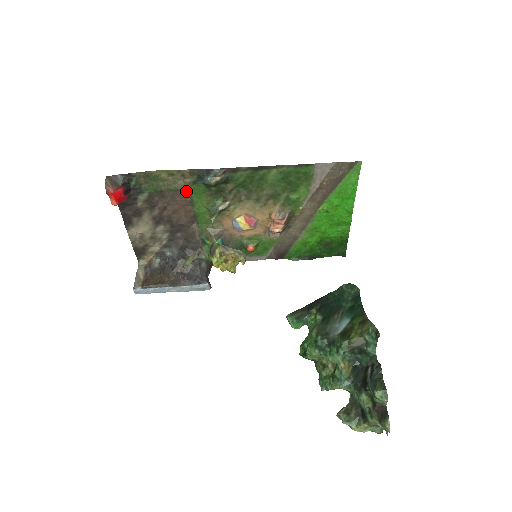
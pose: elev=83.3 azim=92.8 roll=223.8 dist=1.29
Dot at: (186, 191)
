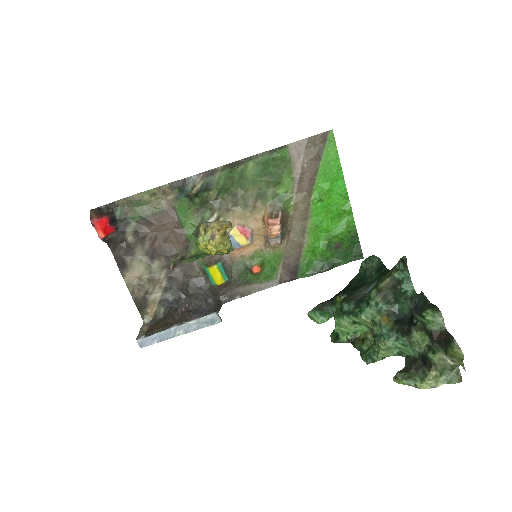
Dot at: (171, 211)
